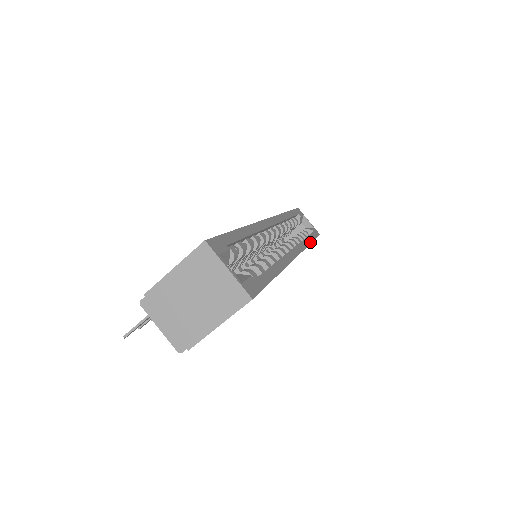
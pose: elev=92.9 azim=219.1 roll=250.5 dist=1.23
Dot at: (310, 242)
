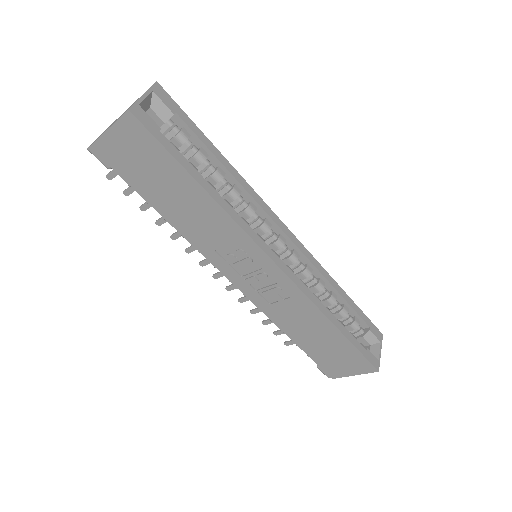
Dot at: (331, 320)
